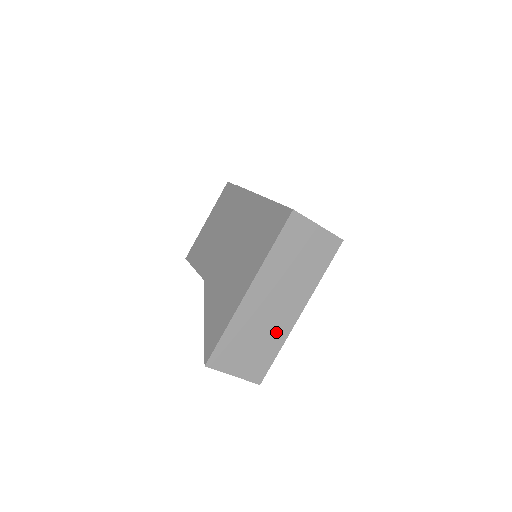
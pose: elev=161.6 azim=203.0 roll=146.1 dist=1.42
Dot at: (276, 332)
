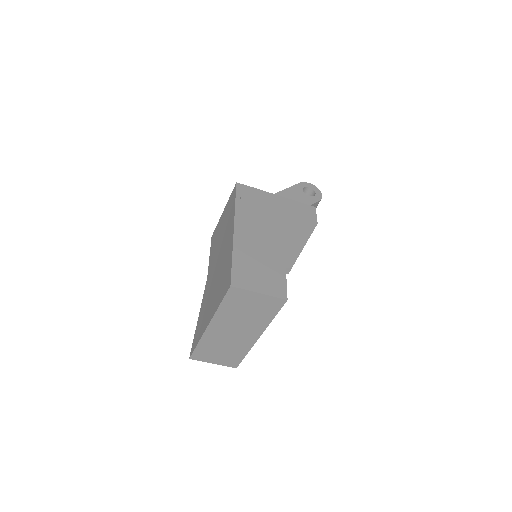
Dot at: (240, 346)
